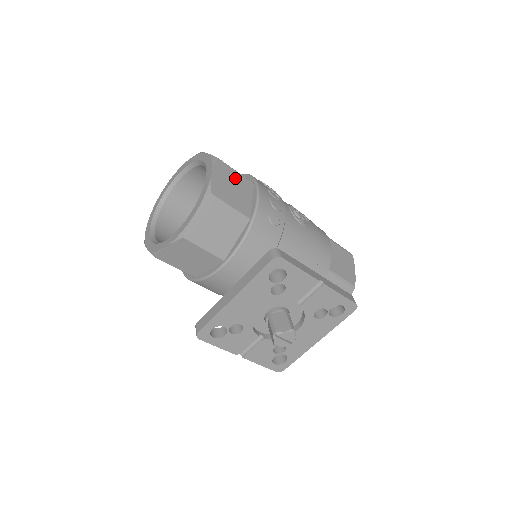
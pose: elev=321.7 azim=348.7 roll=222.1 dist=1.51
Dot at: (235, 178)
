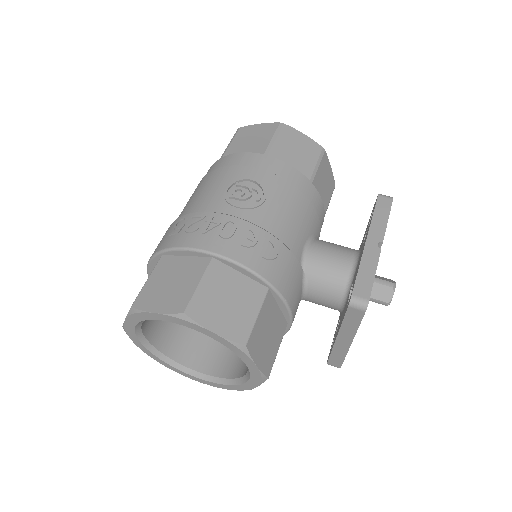
Dot at: (211, 291)
